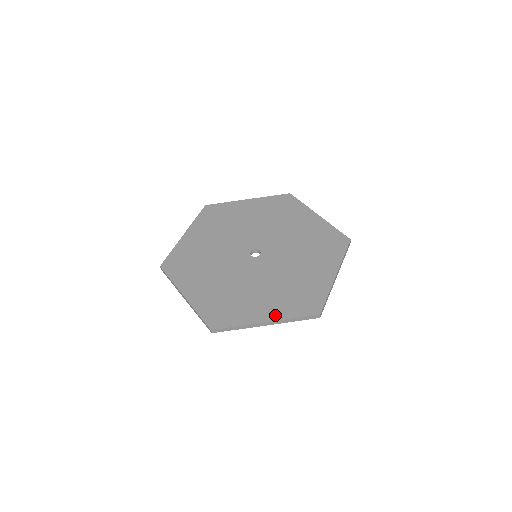
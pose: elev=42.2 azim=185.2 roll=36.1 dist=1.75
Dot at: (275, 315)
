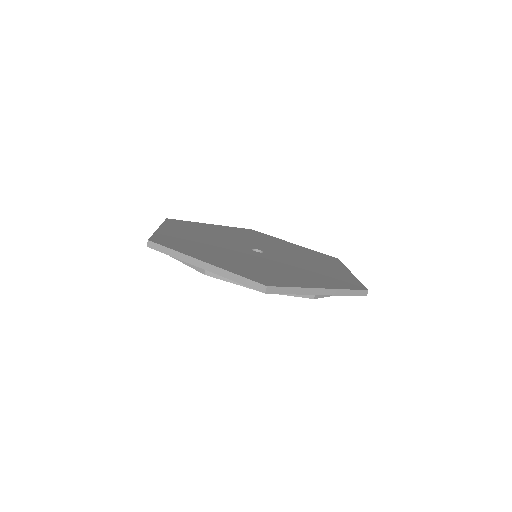
Dot at: (326, 285)
